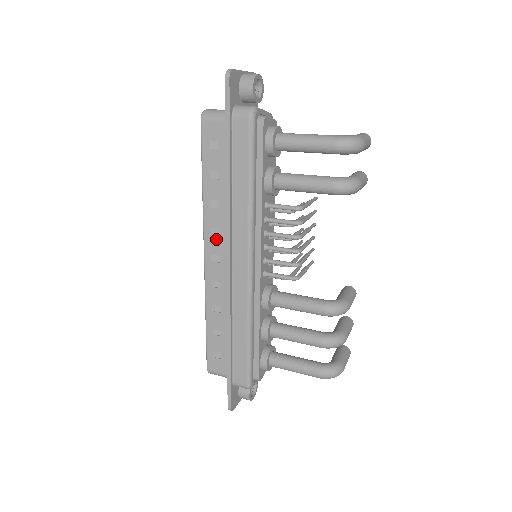
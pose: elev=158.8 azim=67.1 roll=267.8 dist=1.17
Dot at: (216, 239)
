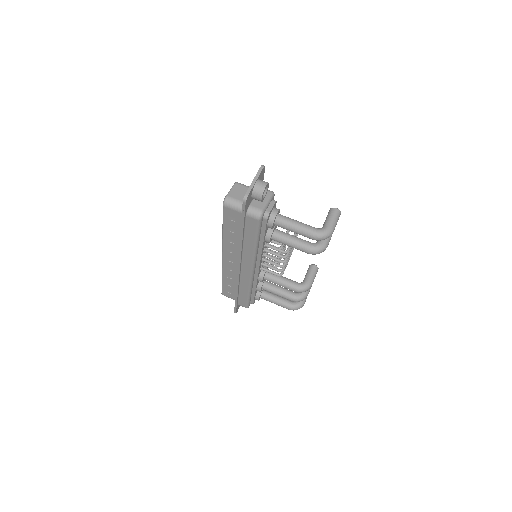
Dot at: (231, 254)
